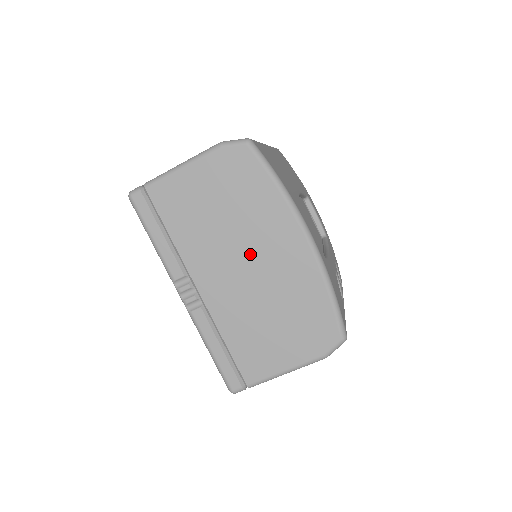
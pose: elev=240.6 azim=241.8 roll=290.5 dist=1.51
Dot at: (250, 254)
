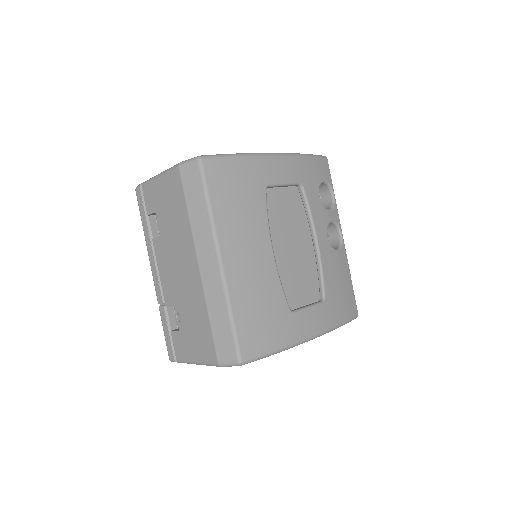
Dot at: occluded
